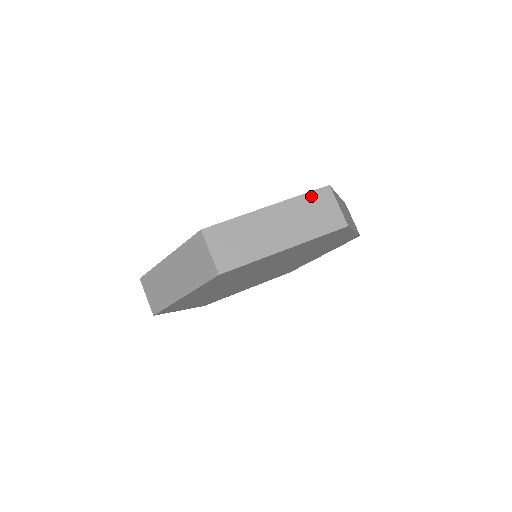
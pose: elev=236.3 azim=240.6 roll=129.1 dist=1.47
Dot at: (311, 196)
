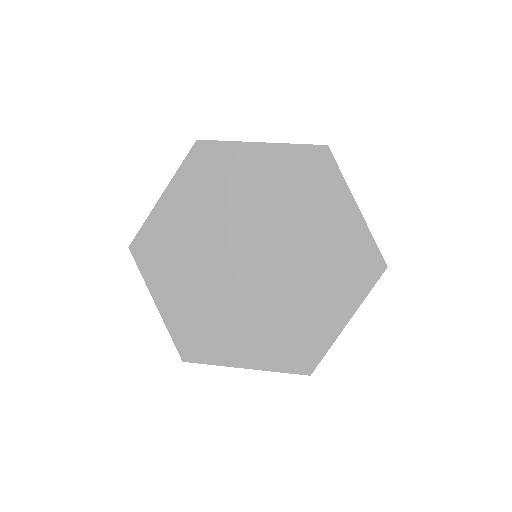
Dot at: occluded
